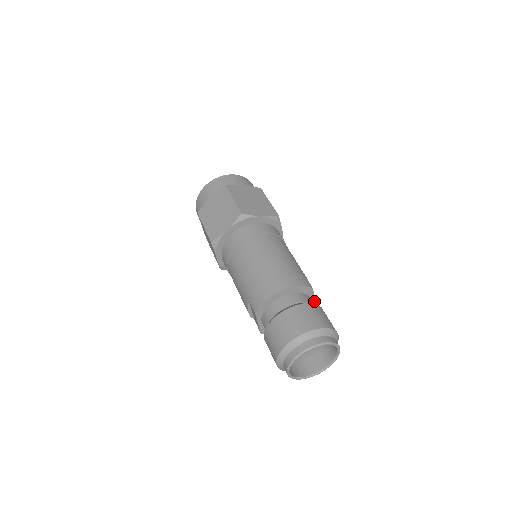
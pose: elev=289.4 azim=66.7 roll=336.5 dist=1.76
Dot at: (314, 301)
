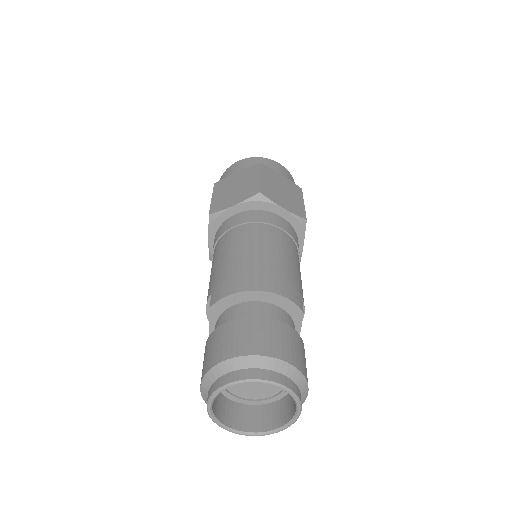
Dot at: occluded
